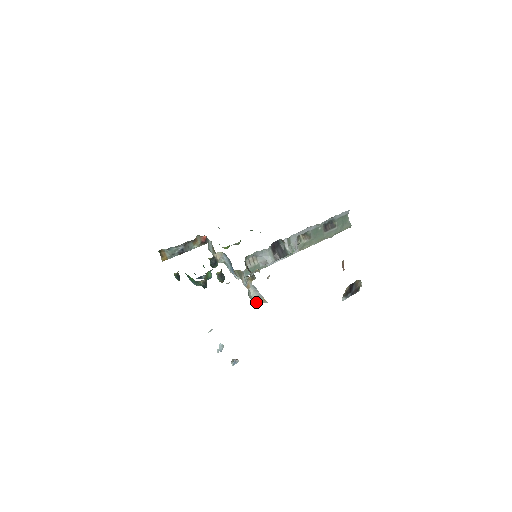
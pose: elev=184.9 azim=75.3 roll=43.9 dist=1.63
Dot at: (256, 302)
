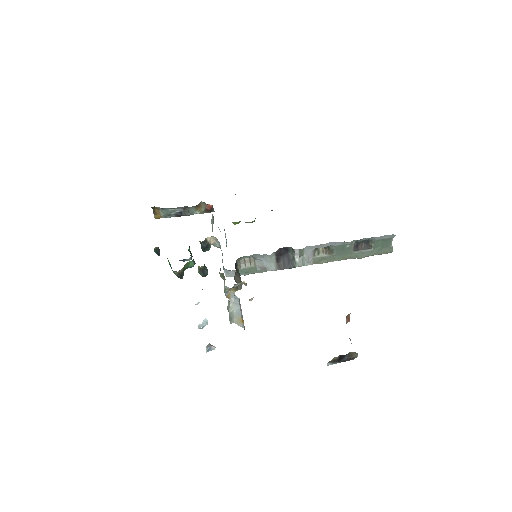
Dot at: (231, 319)
